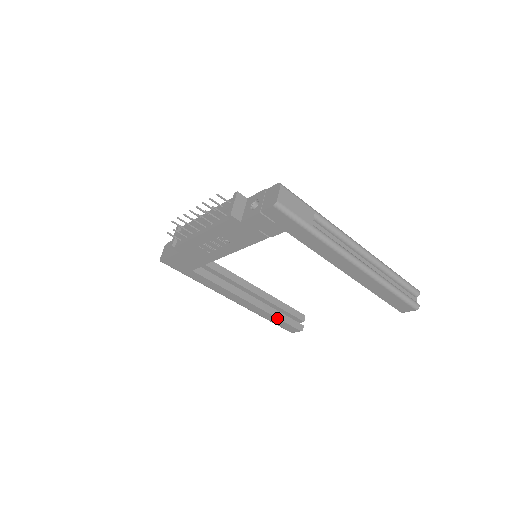
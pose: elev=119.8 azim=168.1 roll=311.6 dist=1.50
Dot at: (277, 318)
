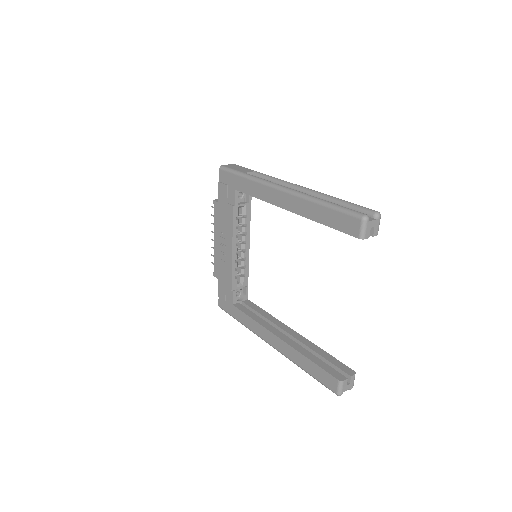
Dot at: (308, 359)
